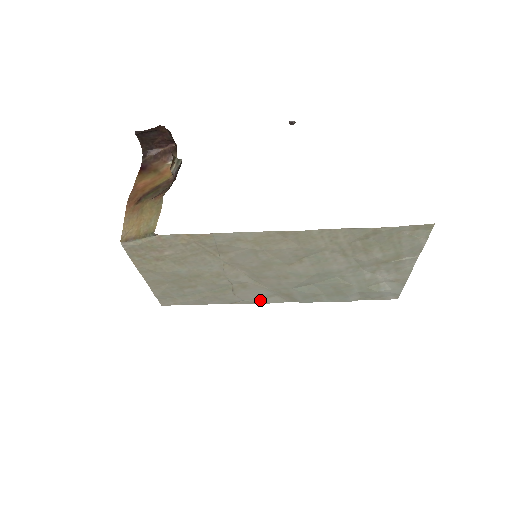
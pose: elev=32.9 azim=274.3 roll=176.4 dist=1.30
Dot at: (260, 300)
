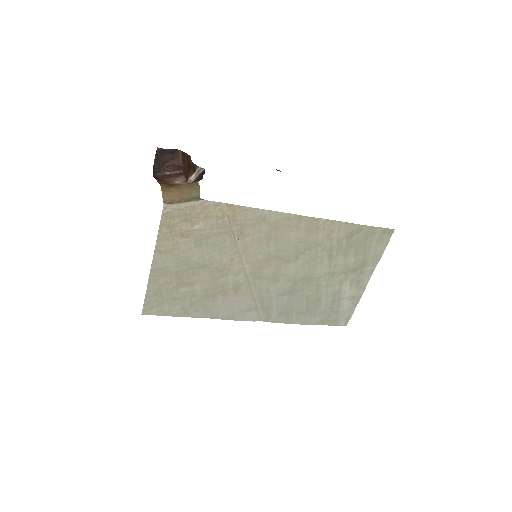
Dot at: (240, 315)
